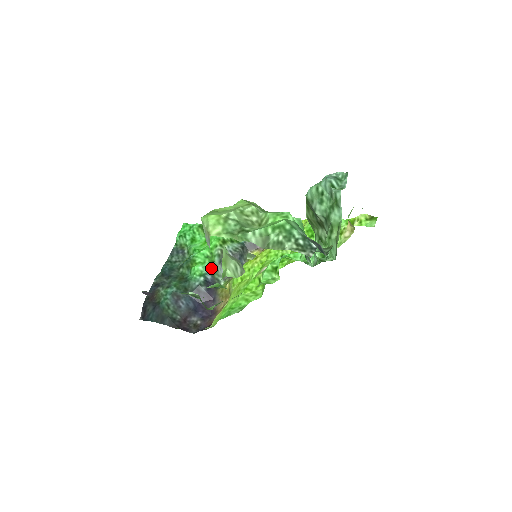
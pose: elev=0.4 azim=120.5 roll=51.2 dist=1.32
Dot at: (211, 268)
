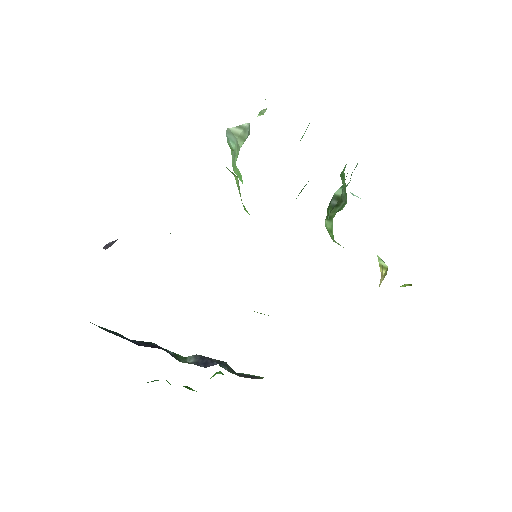
Dot at: occluded
